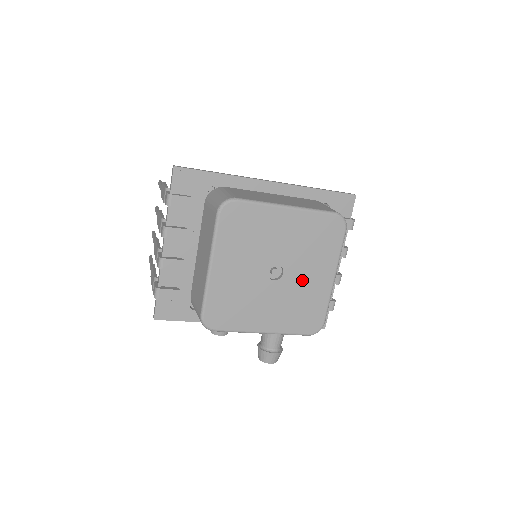
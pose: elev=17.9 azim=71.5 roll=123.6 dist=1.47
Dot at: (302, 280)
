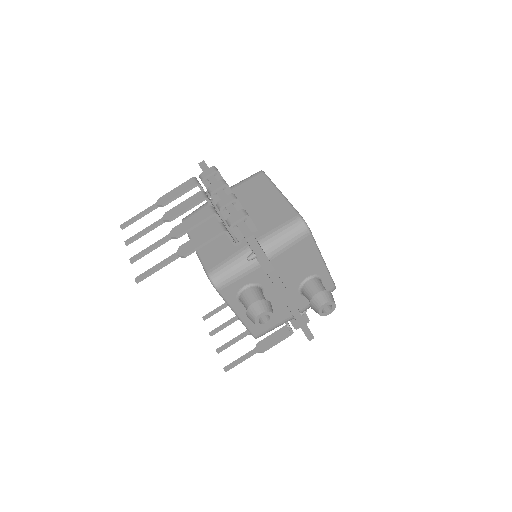
Dot at: occluded
